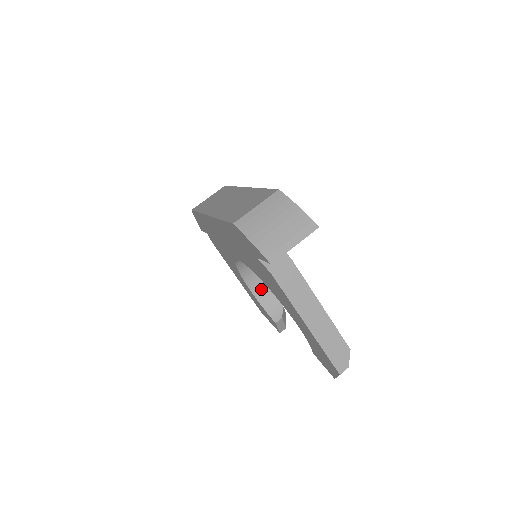
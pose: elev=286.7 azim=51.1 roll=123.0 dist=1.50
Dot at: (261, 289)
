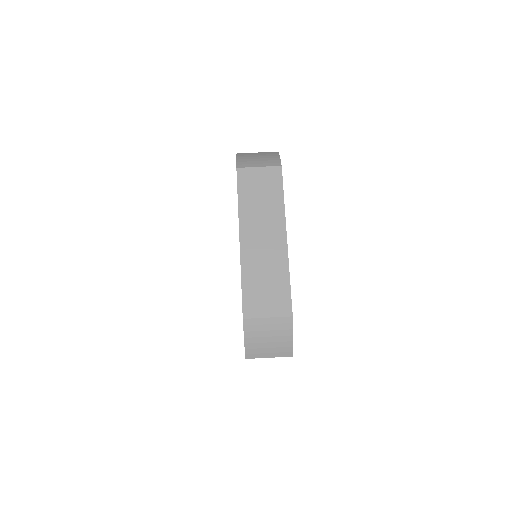
Dot at: occluded
